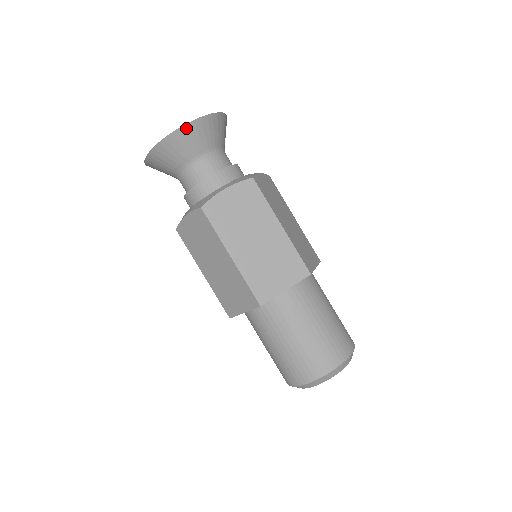
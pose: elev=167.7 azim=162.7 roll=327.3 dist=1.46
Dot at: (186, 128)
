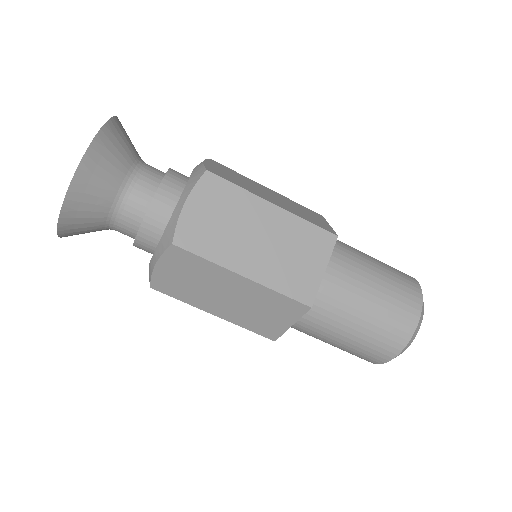
Dot at: (87, 161)
